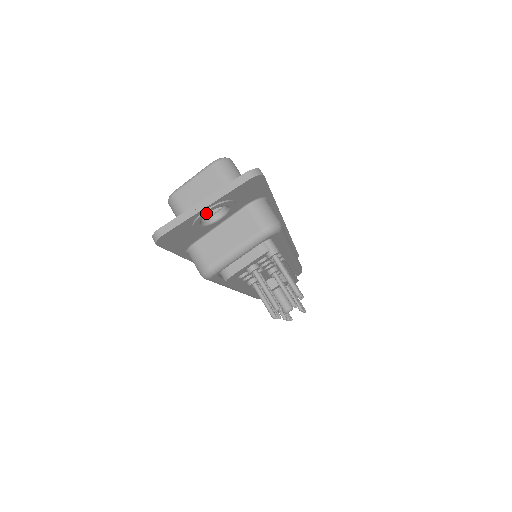
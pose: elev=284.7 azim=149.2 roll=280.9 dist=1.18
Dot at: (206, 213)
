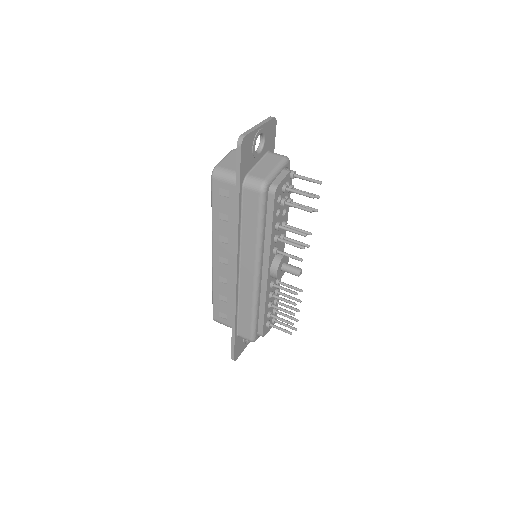
Dot at: (259, 133)
